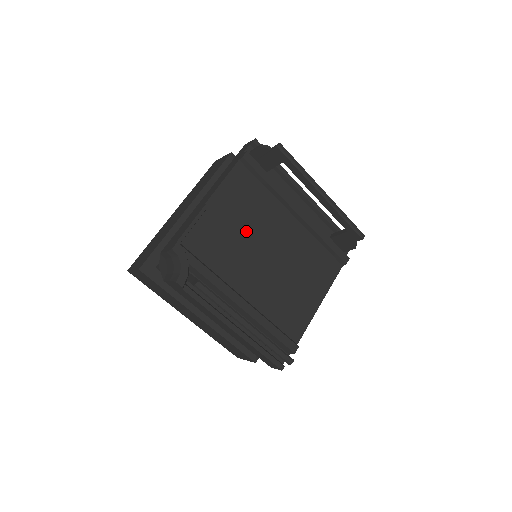
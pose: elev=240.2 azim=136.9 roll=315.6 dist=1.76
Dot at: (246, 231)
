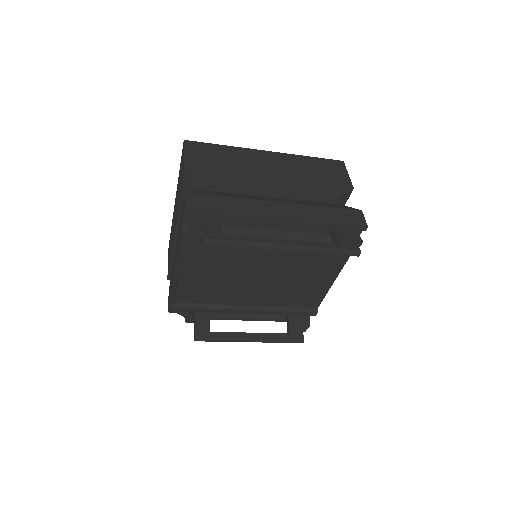
Dot at: (225, 274)
